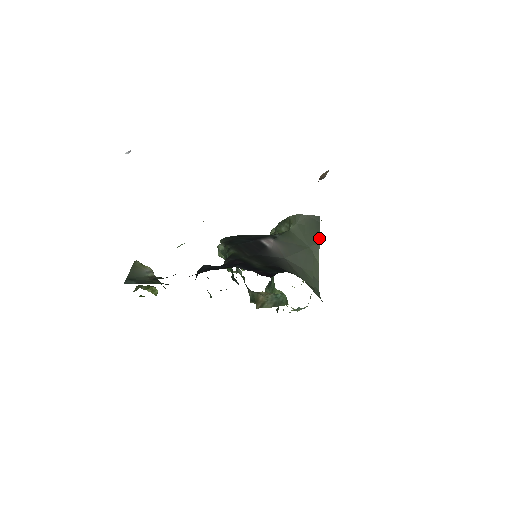
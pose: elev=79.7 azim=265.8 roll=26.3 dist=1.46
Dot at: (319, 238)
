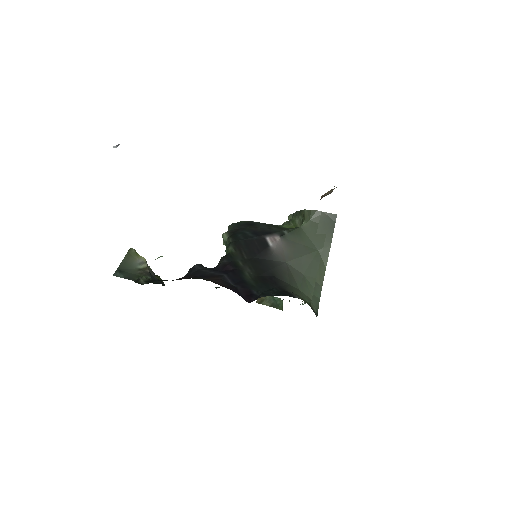
Dot at: (331, 240)
